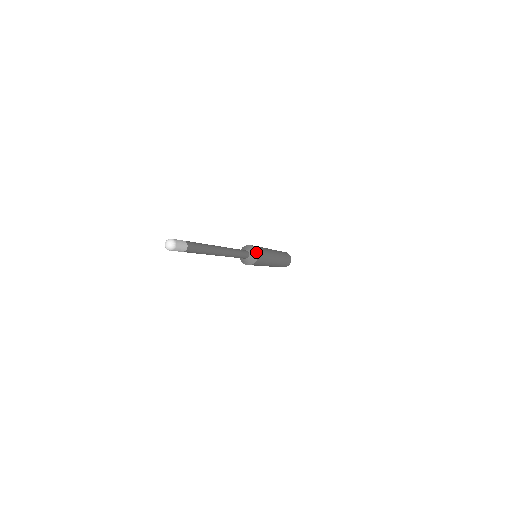
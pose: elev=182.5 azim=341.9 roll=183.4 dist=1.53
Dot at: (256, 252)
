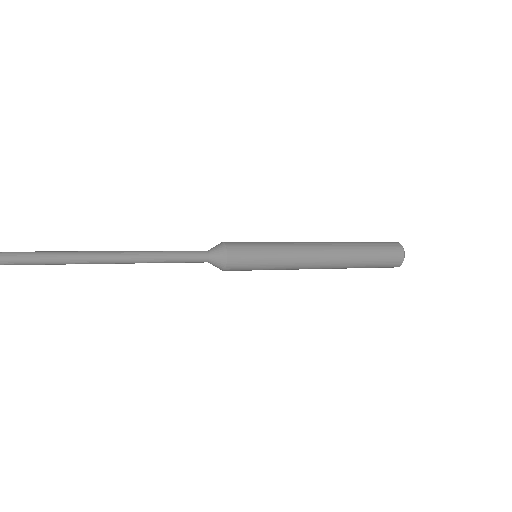
Dot at: (223, 263)
